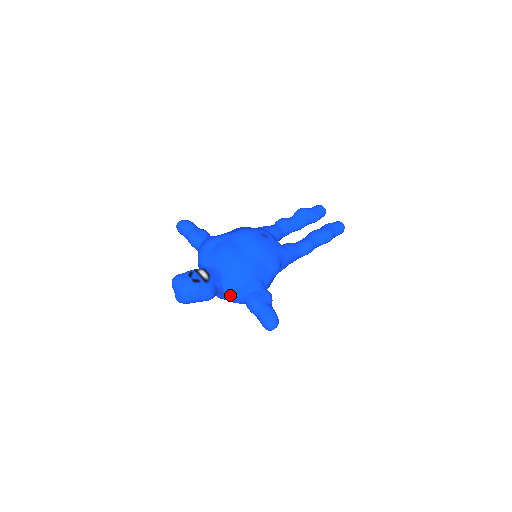
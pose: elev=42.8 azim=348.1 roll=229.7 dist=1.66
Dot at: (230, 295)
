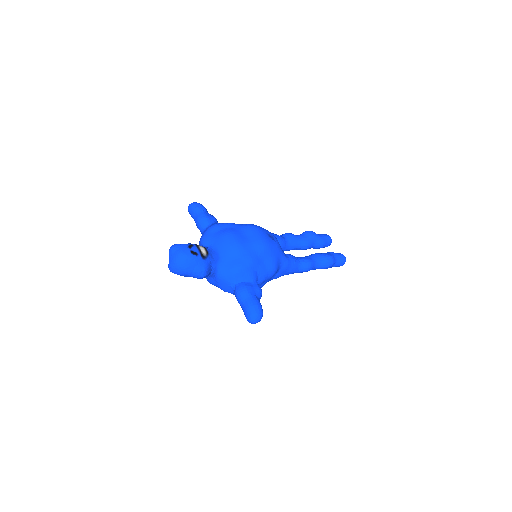
Dot at: (222, 279)
